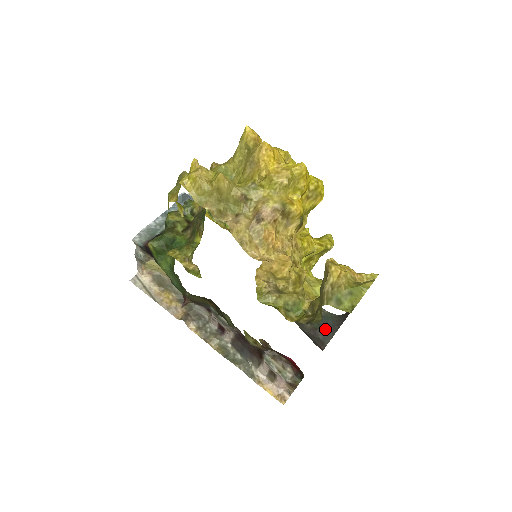
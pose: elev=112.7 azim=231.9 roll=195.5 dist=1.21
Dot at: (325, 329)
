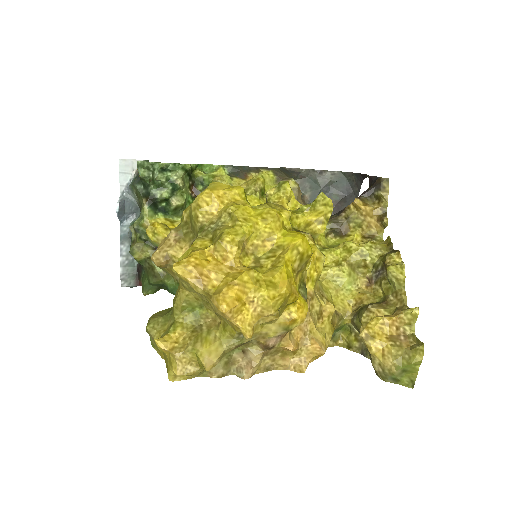
Dot at: (346, 196)
